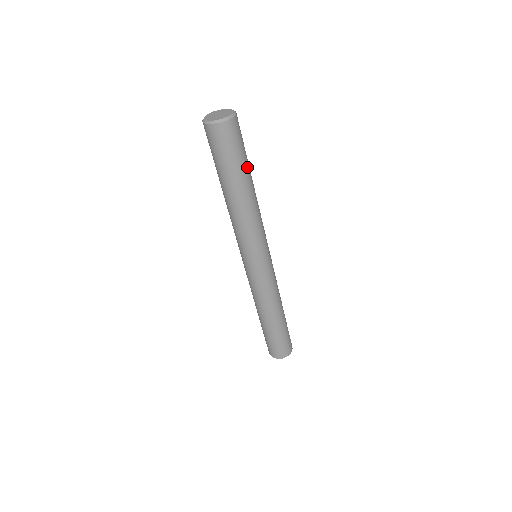
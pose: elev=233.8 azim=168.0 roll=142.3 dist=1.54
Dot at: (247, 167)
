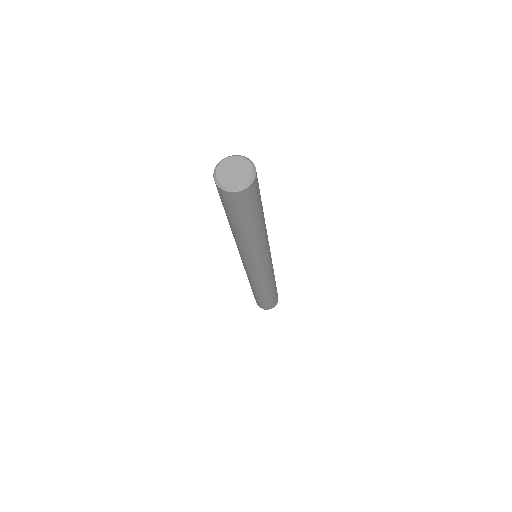
Dot at: (254, 220)
